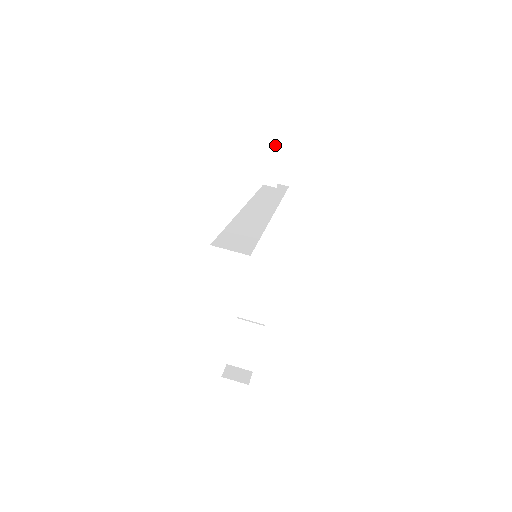
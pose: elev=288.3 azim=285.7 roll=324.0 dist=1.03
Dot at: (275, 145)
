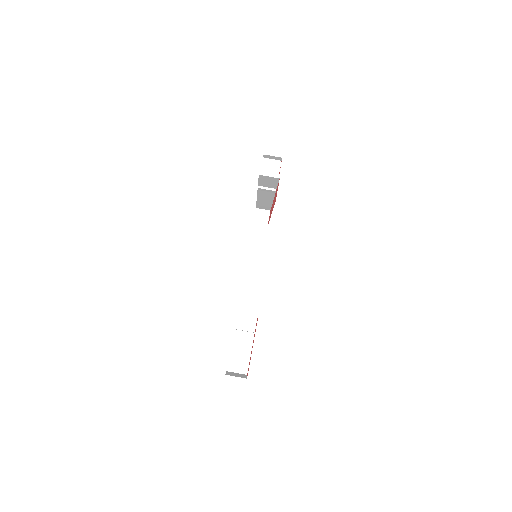
Dot at: (274, 169)
